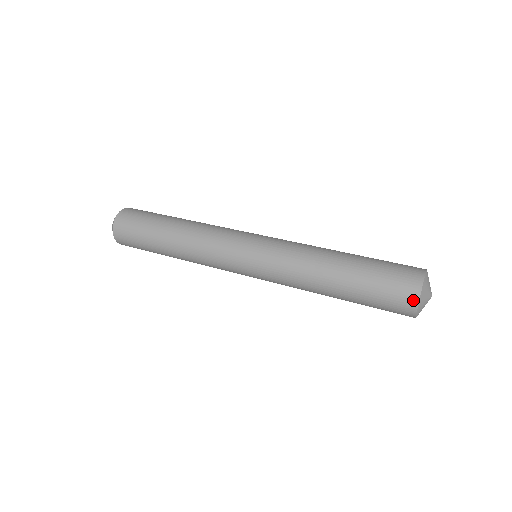
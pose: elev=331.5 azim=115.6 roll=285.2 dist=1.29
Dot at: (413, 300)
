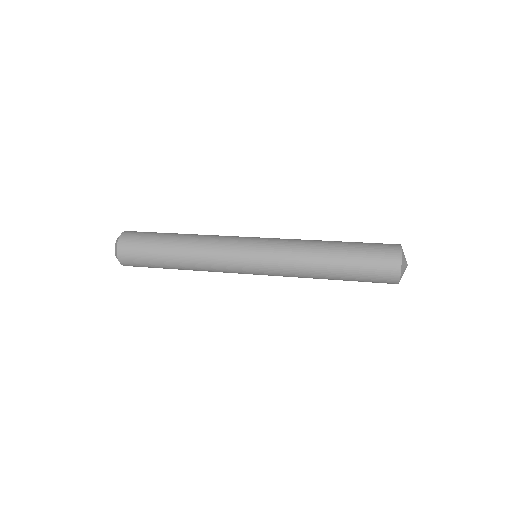
Dot at: (395, 281)
